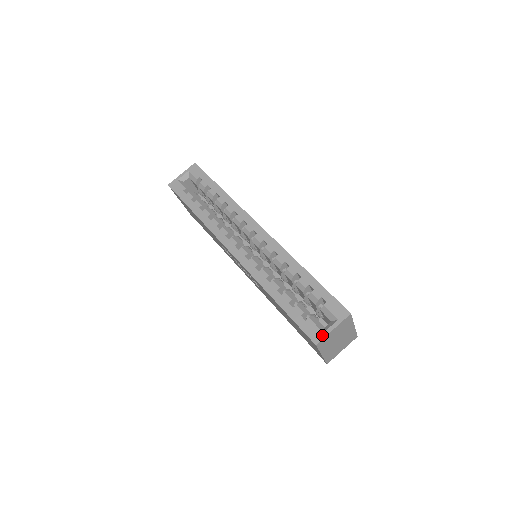
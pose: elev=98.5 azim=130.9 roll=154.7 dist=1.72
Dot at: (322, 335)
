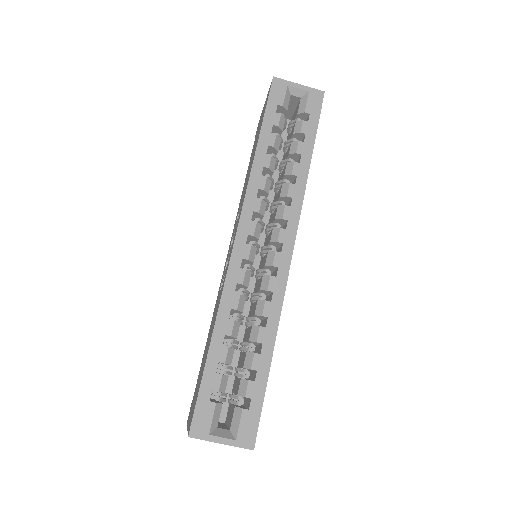
Dot at: (205, 435)
